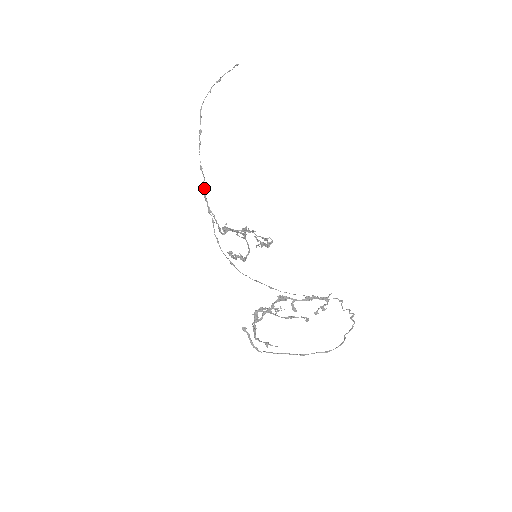
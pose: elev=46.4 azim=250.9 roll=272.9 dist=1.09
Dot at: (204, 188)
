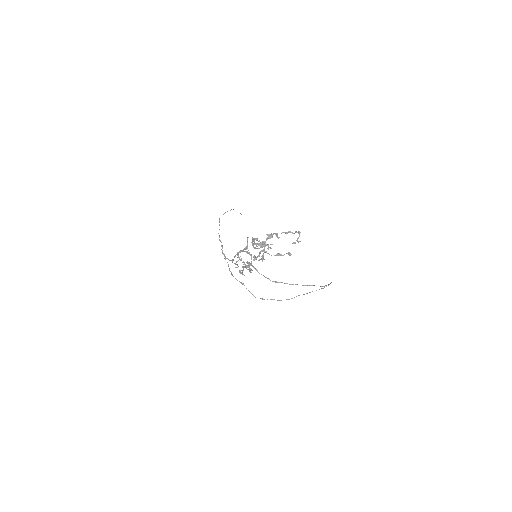
Dot at: (222, 248)
